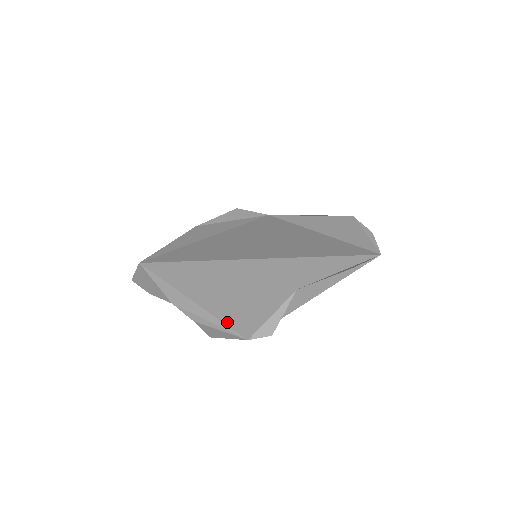
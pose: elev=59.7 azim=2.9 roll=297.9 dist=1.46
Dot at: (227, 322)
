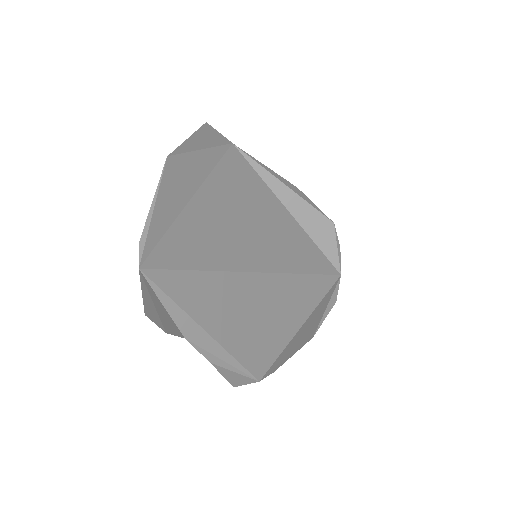
Dot at: (244, 363)
